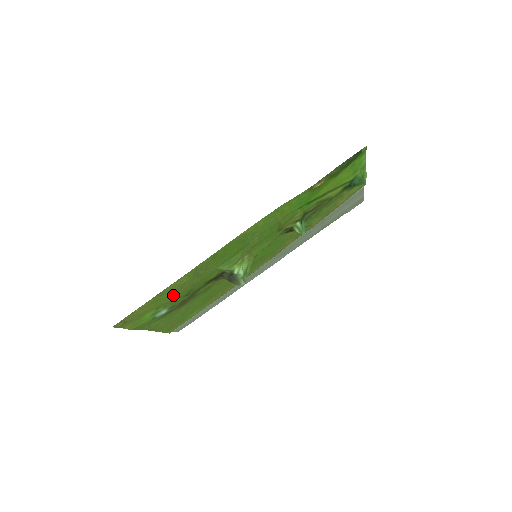
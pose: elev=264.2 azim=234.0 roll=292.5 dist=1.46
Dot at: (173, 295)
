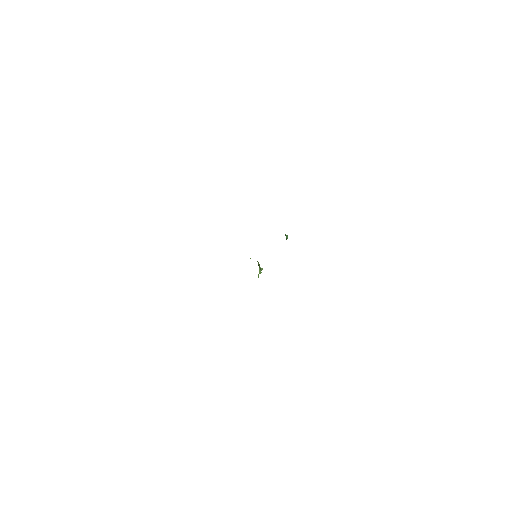
Dot at: occluded
